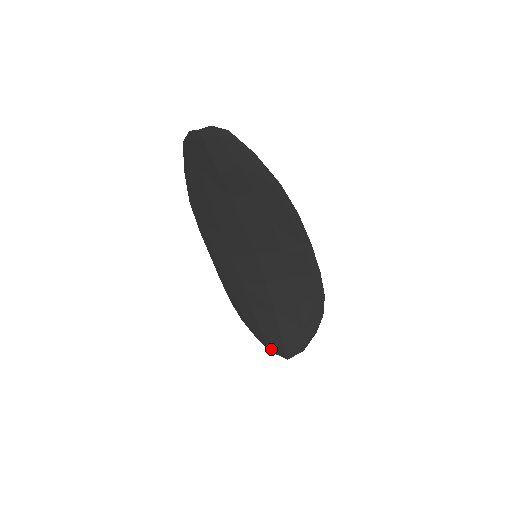
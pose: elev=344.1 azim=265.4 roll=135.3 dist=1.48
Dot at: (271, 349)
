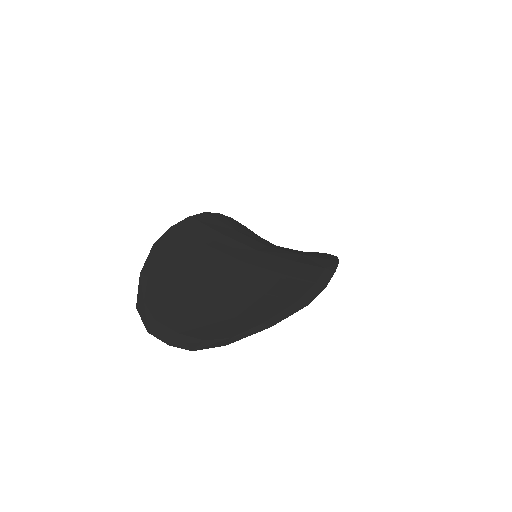
Dot at: occluded
